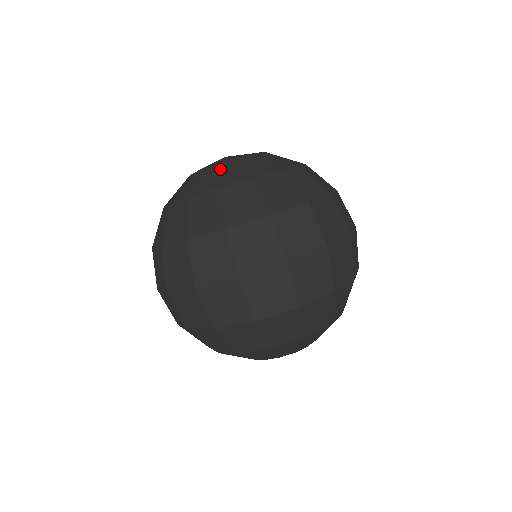
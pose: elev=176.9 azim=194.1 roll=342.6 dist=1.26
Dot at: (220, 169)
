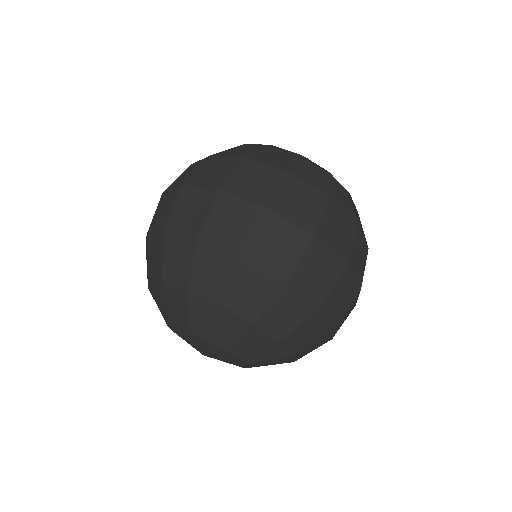
Dot at: occluded
